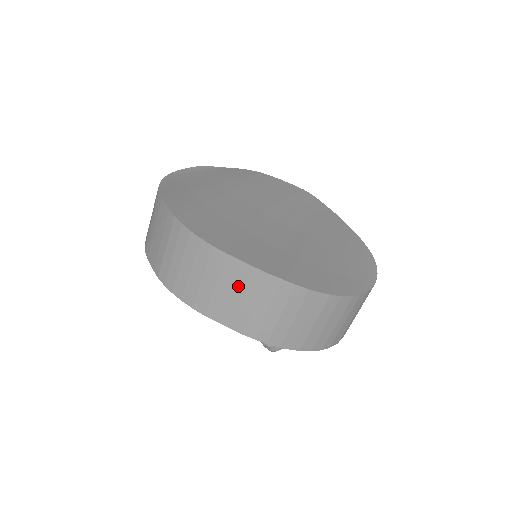
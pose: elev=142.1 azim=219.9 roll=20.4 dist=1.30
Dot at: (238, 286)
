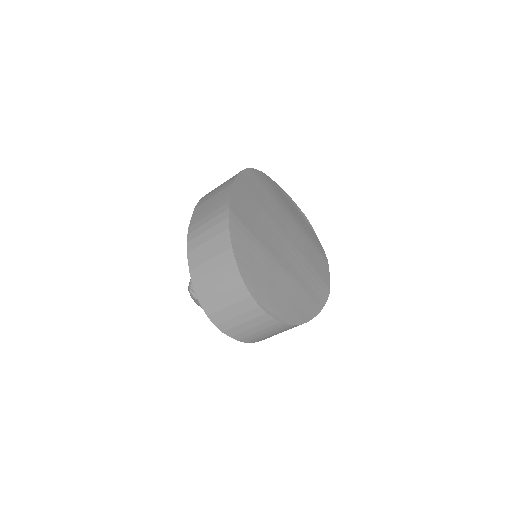
Dot at: (217, 200)
